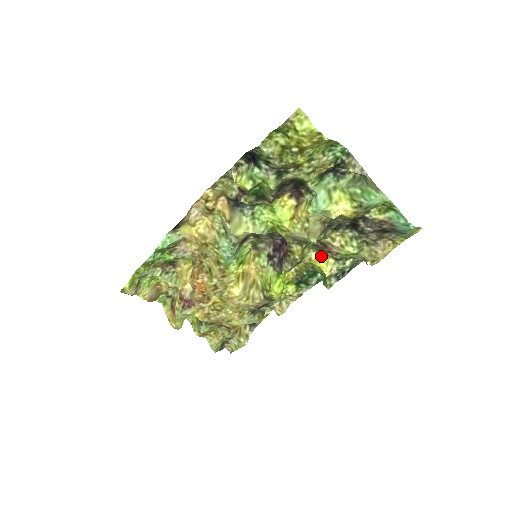
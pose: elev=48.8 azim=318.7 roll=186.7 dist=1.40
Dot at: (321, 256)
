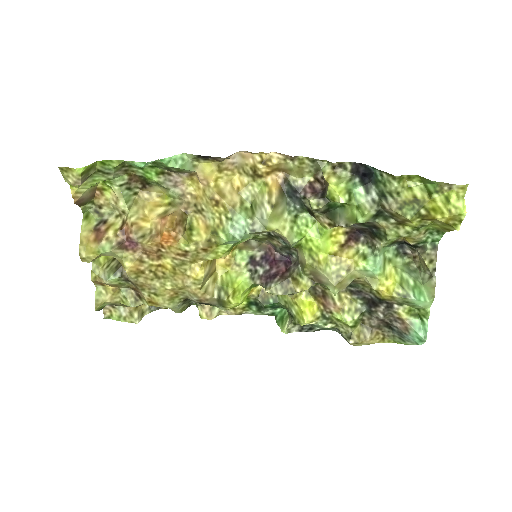
Dot at: (310, 301)
